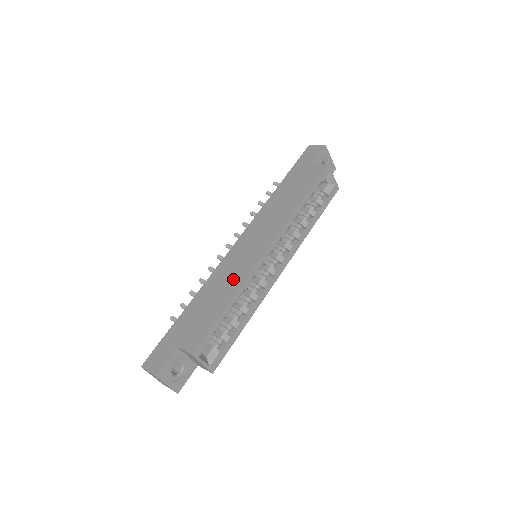
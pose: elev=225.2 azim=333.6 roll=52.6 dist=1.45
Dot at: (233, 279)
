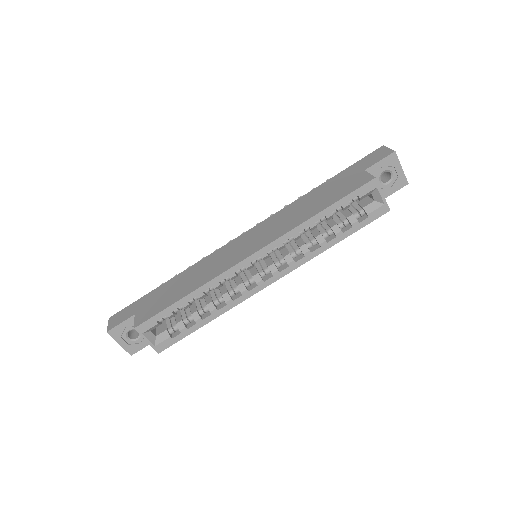
Dot at: (209, 272)
